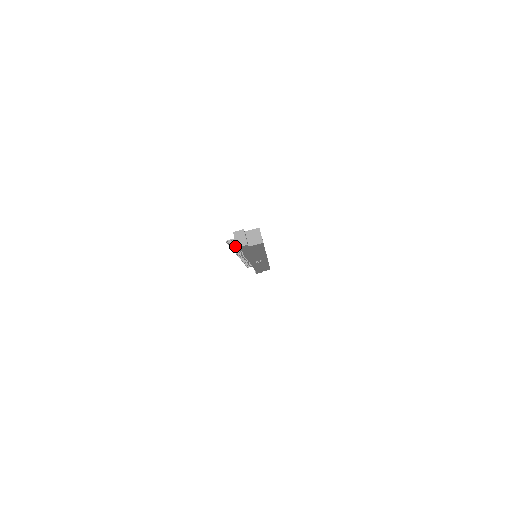
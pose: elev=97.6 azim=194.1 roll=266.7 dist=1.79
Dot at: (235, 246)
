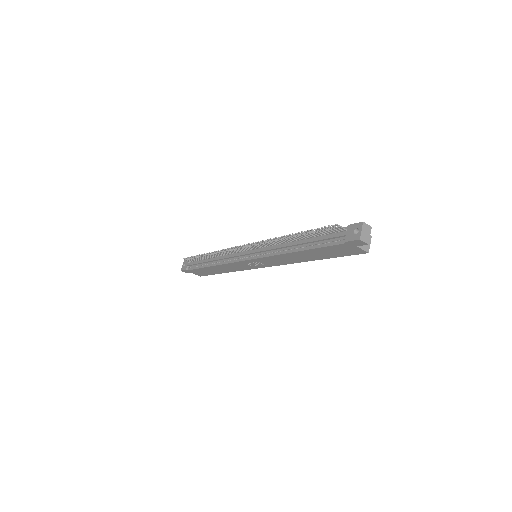
Dot at: (305, 234)
